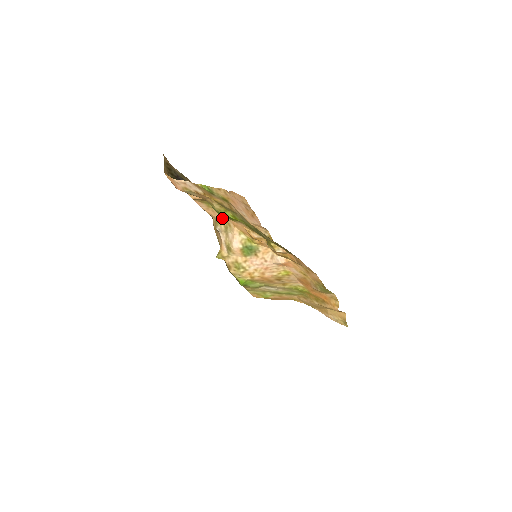
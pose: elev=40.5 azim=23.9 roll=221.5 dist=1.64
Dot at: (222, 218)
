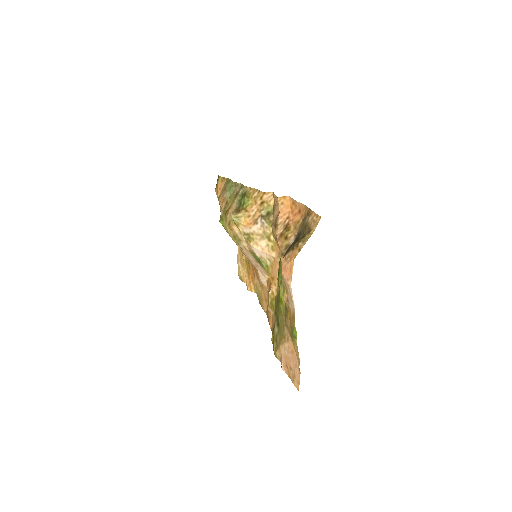
Dot at: occluded
